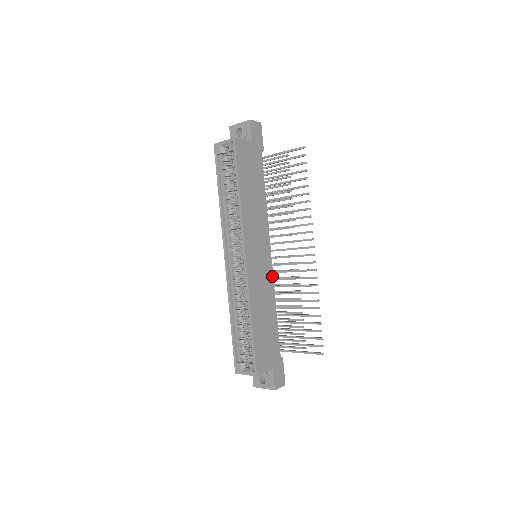
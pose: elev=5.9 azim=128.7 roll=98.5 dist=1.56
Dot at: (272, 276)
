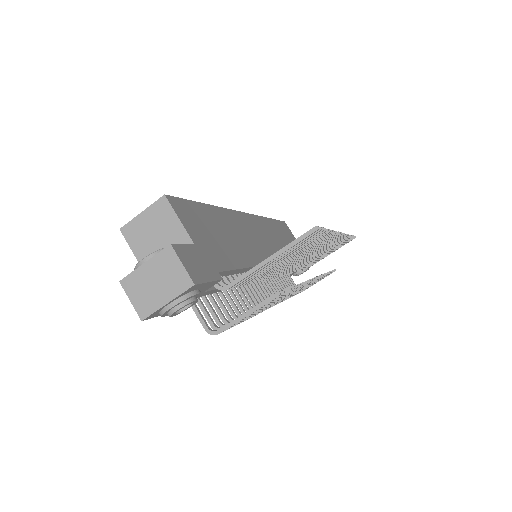
Dot at: occluded
